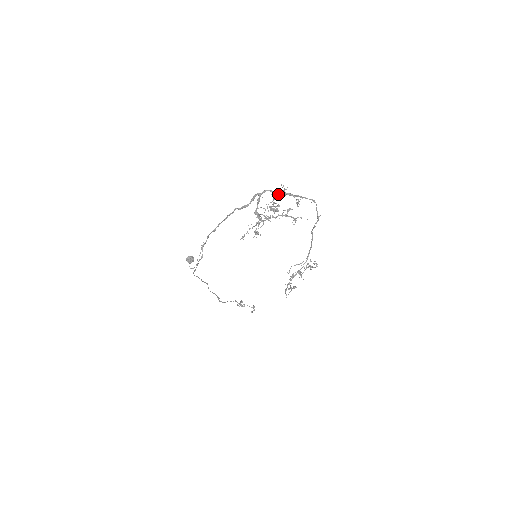
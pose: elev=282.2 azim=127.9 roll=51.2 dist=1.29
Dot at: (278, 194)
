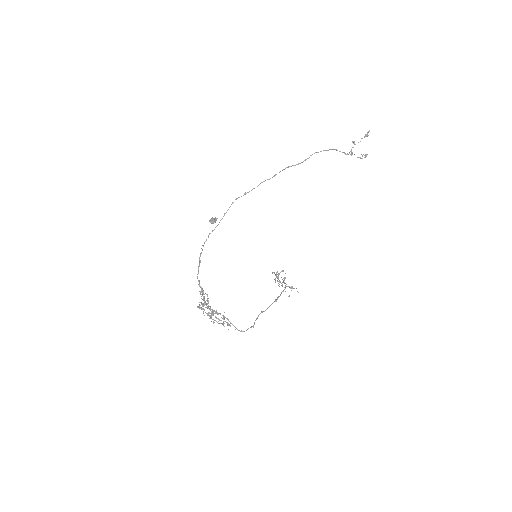
Dot at: occluded
